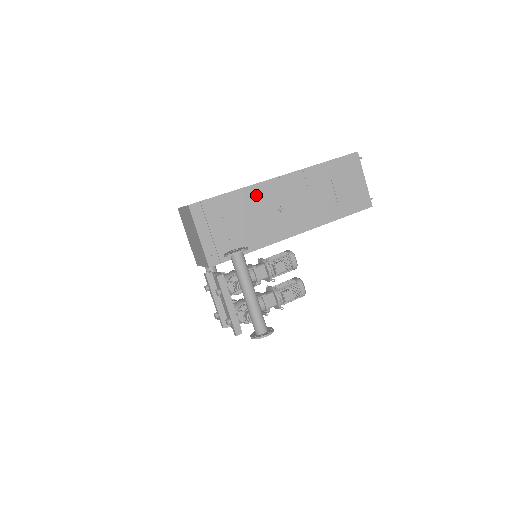
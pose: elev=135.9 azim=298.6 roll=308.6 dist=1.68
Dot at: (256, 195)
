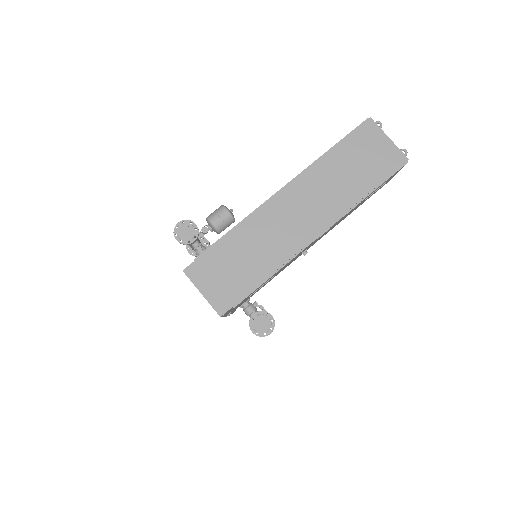
Dot at: occluded
